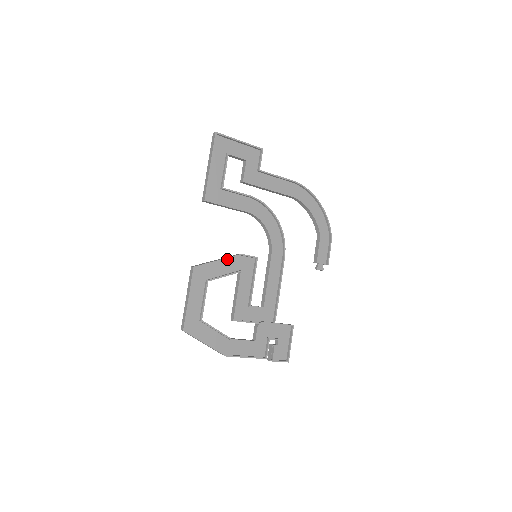
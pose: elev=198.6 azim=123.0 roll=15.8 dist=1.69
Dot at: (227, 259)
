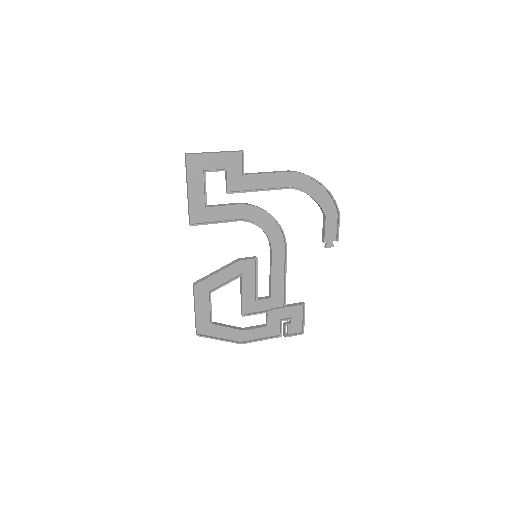
Dot at: (226, 268)
